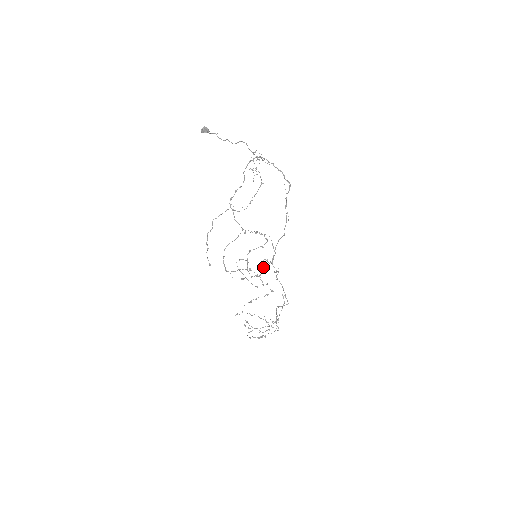
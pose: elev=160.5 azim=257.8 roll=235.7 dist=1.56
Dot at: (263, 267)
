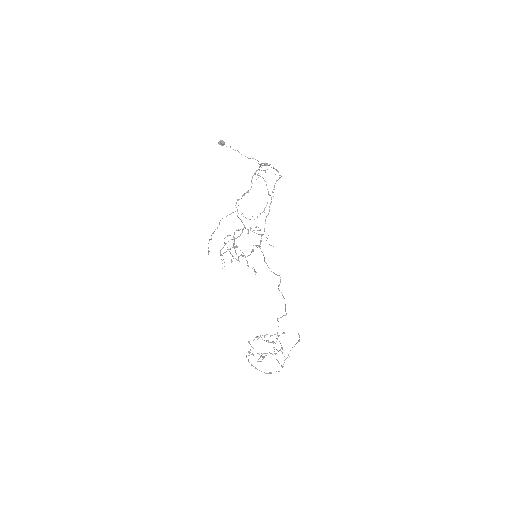
Dot at: (252, 251)
